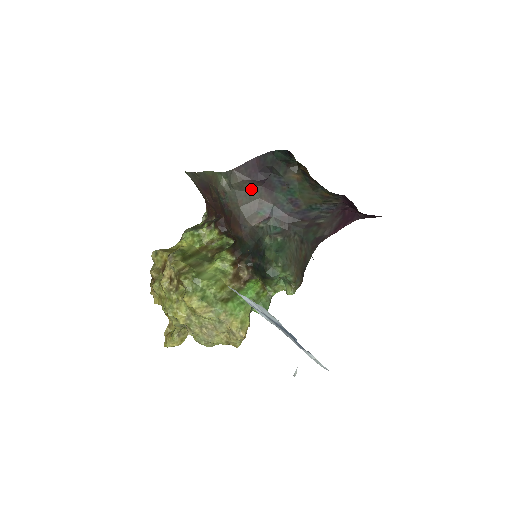
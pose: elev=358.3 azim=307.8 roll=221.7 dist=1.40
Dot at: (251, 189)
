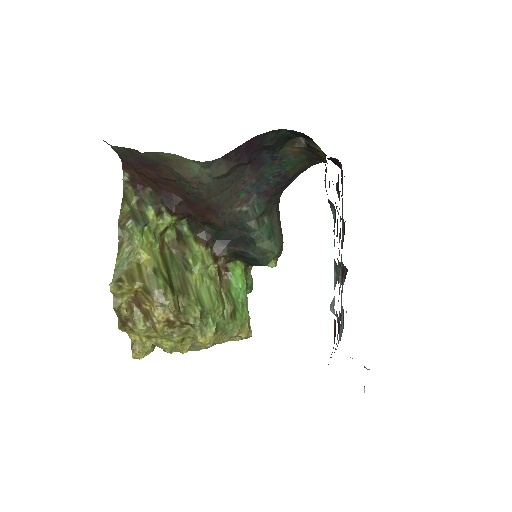
Dot at: (235, 172)
